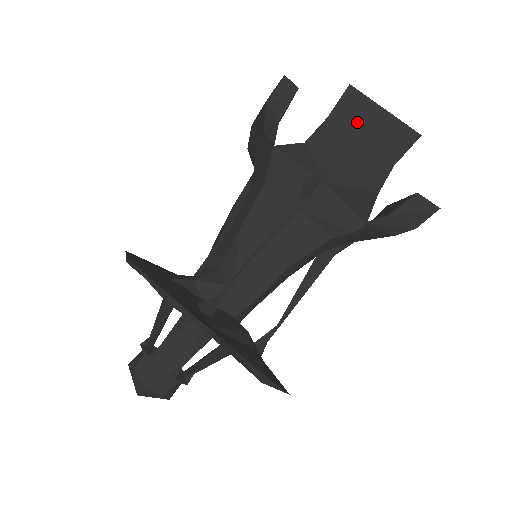
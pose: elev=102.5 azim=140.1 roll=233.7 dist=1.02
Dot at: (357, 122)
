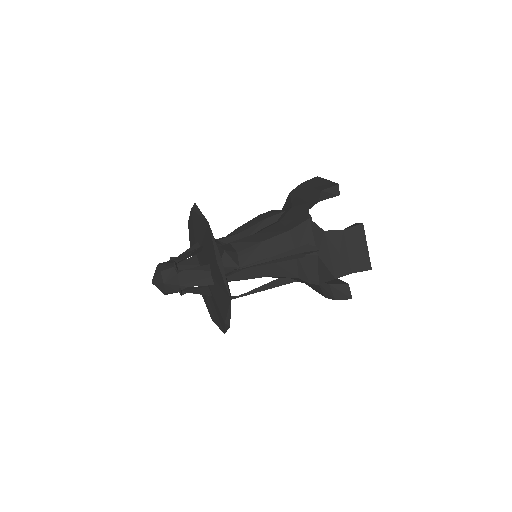
Dot at: (353, 242)
